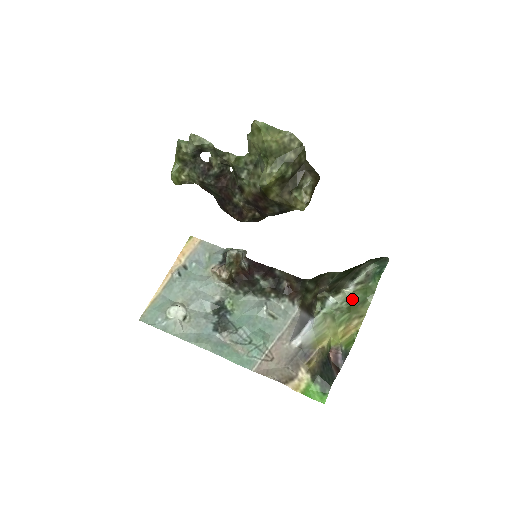
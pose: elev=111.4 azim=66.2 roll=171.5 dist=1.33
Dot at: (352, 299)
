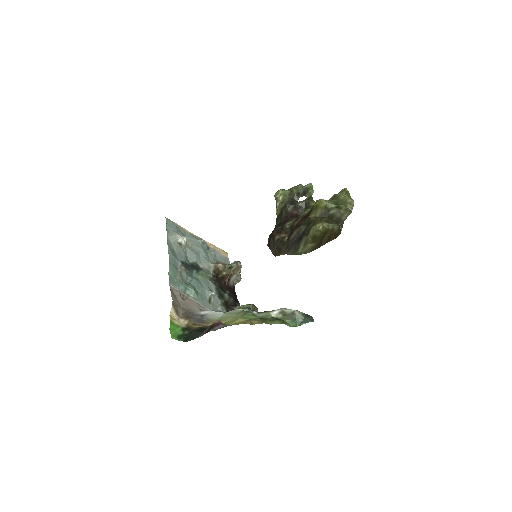
Dot at: (268, 318)
